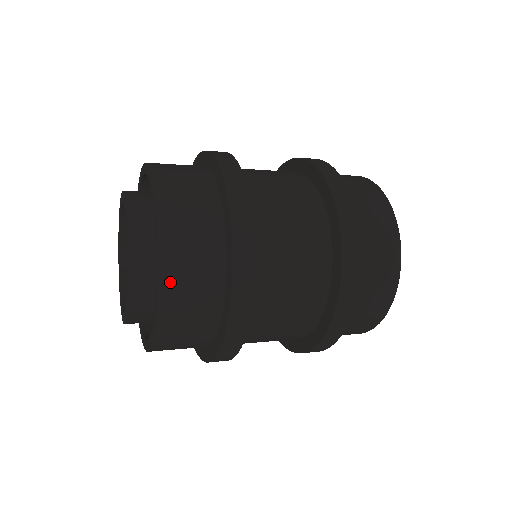
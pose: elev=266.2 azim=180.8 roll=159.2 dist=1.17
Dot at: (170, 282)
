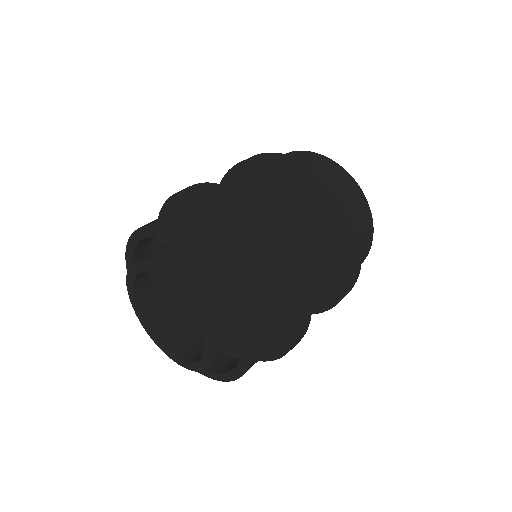
Dot at: (211, 251)
